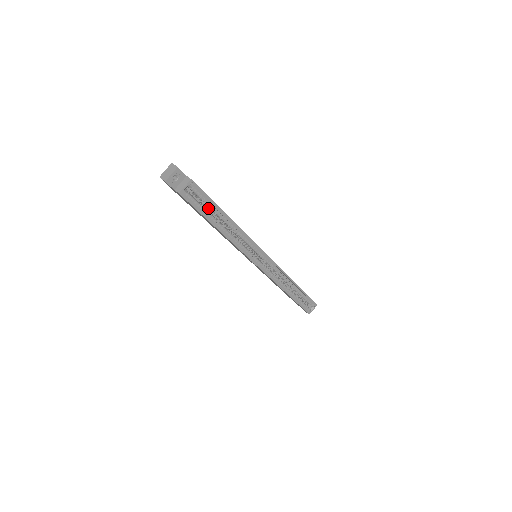
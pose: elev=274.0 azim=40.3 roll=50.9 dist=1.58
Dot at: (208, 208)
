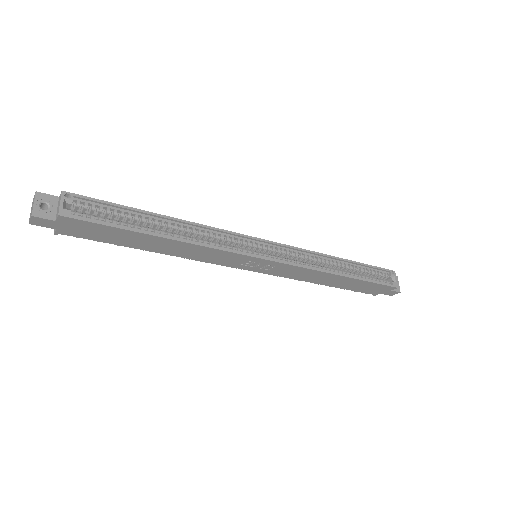
Dot at: occluded
